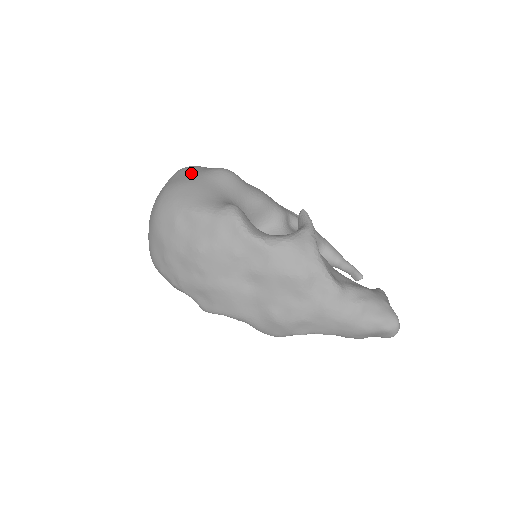
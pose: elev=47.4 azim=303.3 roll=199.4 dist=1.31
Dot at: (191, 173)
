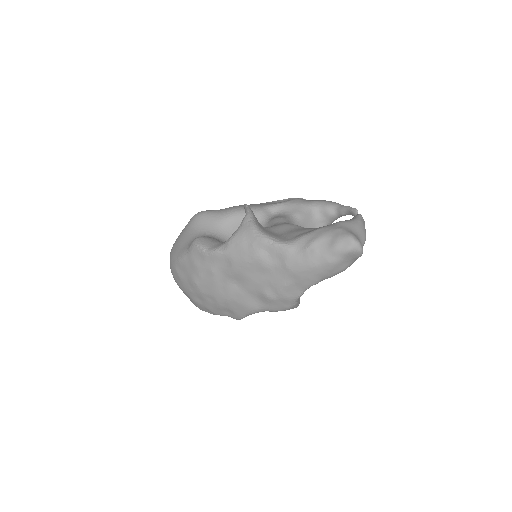
Dot at: occluded
